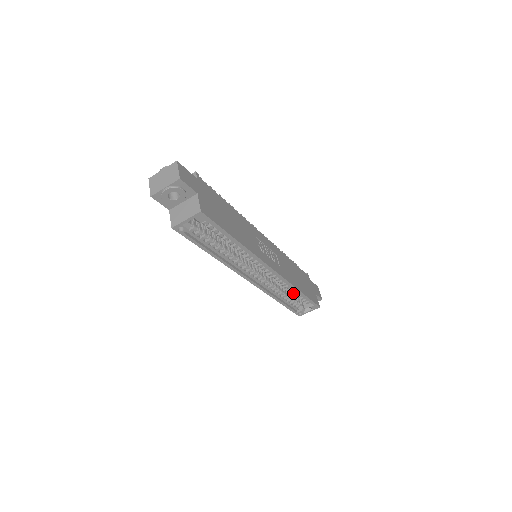
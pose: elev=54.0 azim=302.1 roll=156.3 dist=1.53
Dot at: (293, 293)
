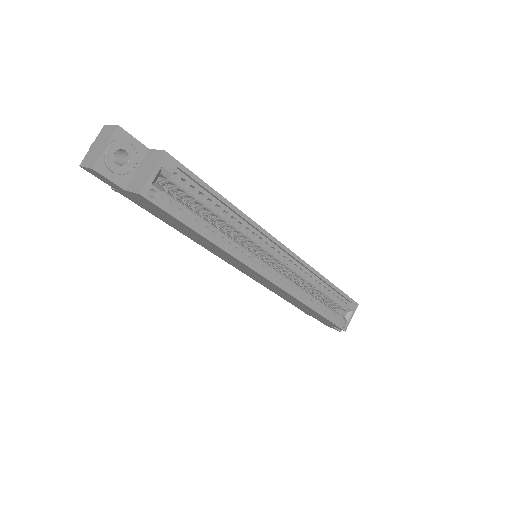
Dot at: (322, 293)
